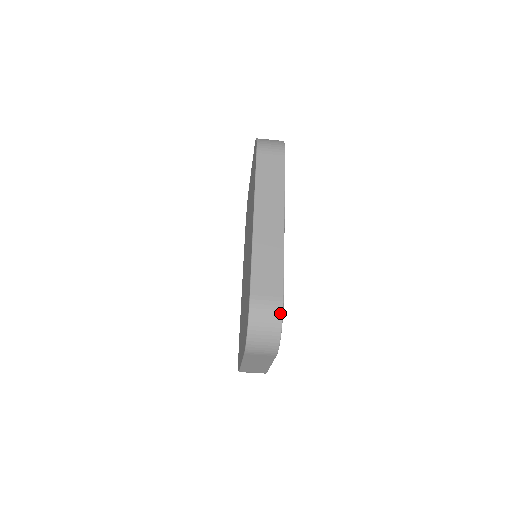
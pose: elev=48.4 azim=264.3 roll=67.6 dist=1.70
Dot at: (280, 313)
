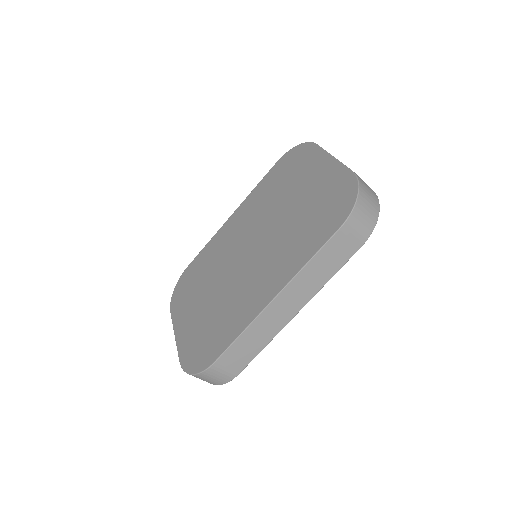
Dot at: (227, 381)
